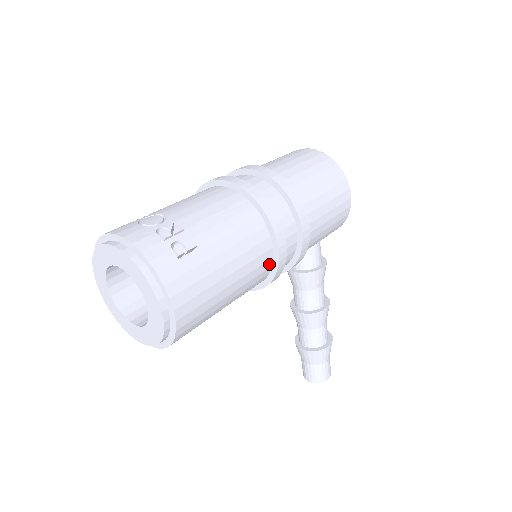
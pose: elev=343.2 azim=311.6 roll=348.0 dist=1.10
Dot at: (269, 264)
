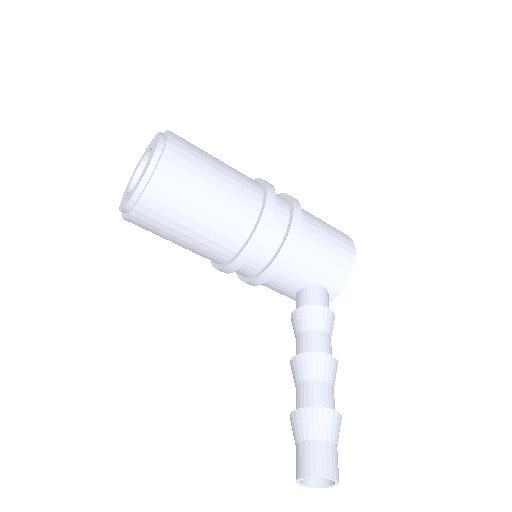
Dot at: (257, 206)
